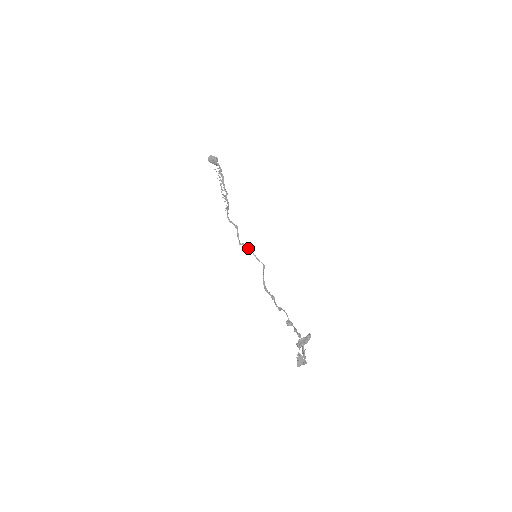
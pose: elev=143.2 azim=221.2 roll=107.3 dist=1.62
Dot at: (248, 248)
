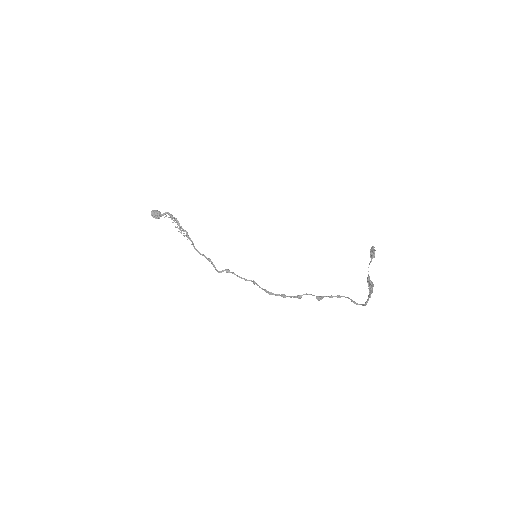
Dot at: (230, 272)
